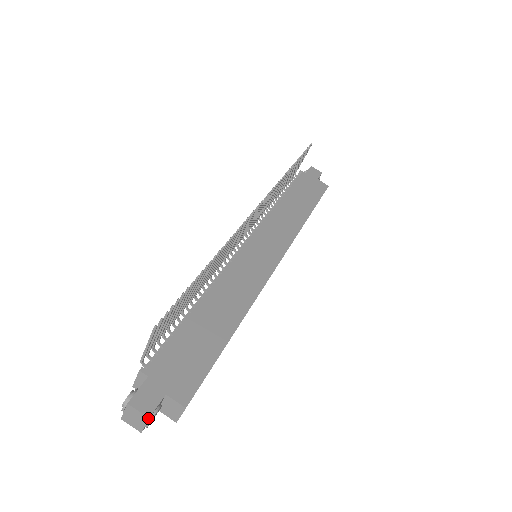
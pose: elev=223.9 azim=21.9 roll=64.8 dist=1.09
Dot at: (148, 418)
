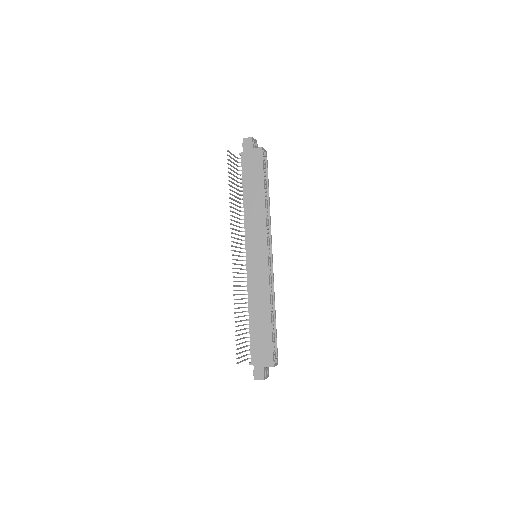
Dot at: occluded
